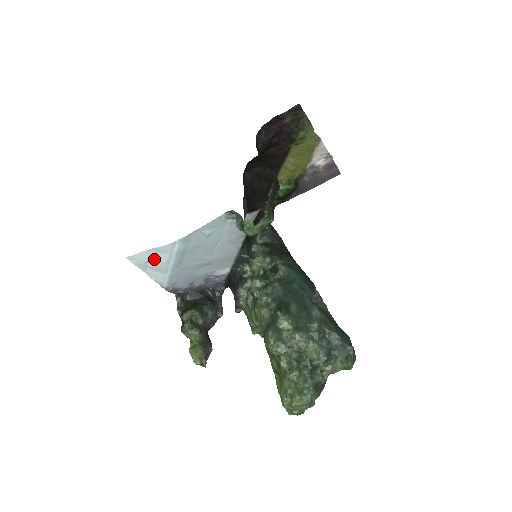
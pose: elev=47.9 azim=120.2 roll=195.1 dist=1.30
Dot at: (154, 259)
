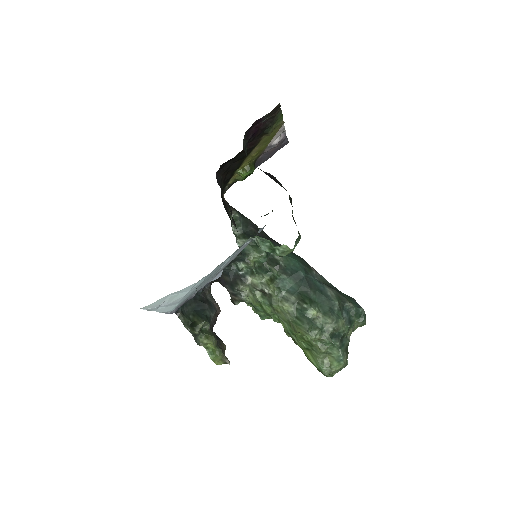
Dot at: (171, 299)
